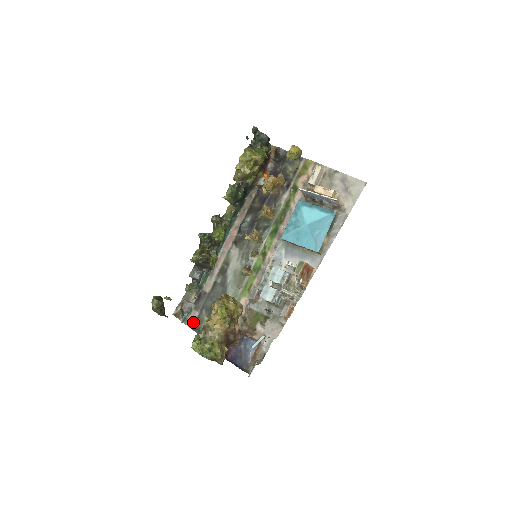
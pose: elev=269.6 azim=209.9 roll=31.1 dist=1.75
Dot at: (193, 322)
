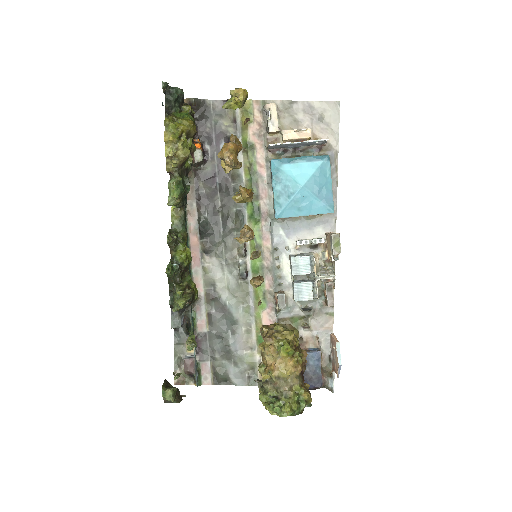
Dot at: (210, 376)
